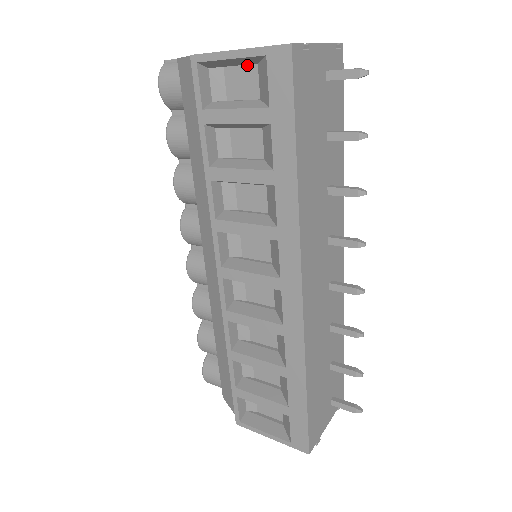
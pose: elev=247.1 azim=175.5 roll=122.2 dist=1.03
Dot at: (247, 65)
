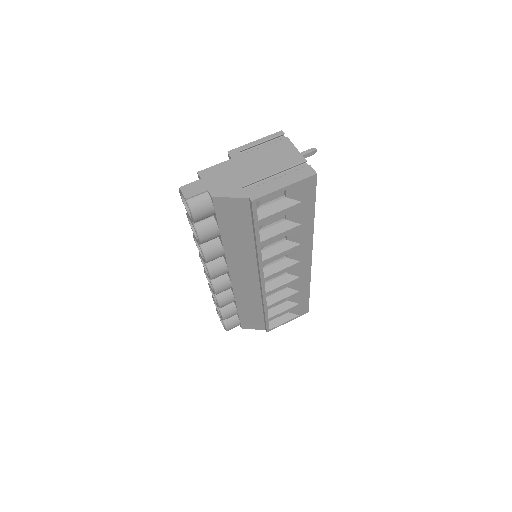
Dot at: occluded
